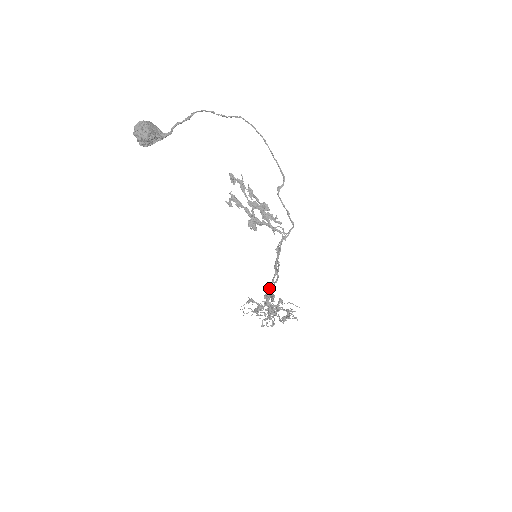
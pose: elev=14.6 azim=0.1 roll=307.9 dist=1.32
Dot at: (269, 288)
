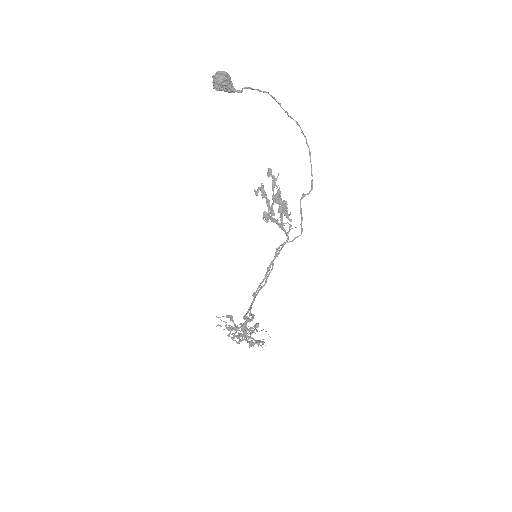
Dot at: (253, 293)
